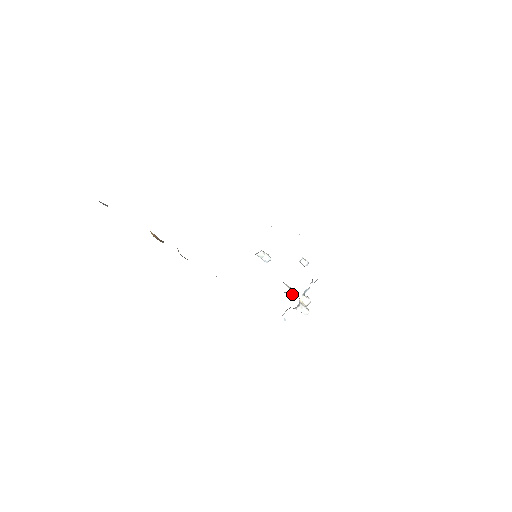
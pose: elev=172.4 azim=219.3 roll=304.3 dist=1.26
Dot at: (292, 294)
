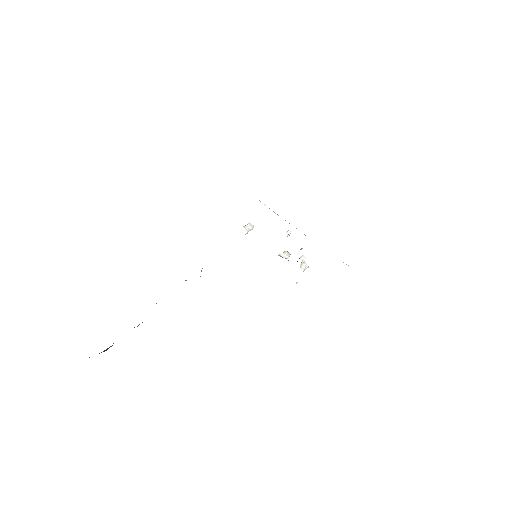
Dot at: (289, 256)
